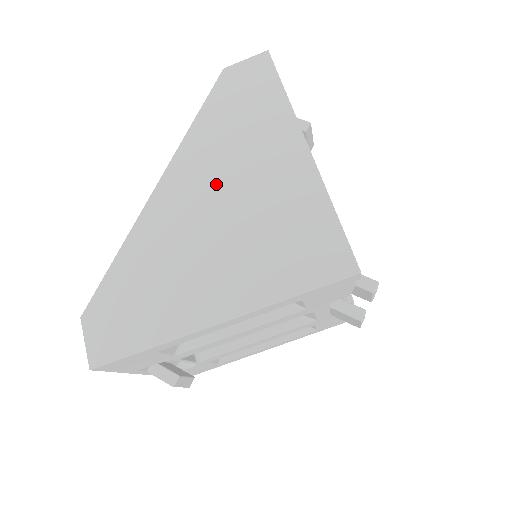
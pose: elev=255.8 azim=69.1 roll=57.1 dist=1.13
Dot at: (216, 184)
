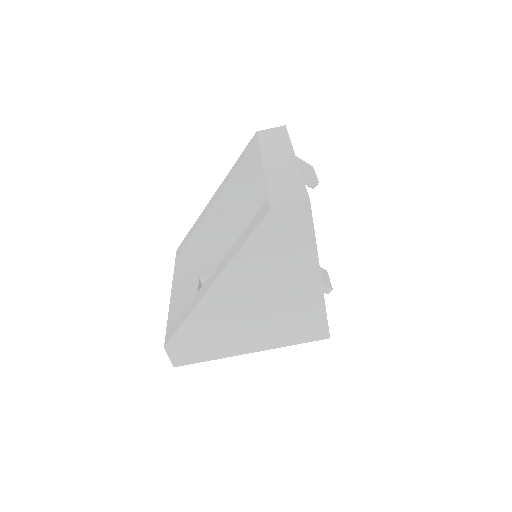
Dot at: (255, 290)
